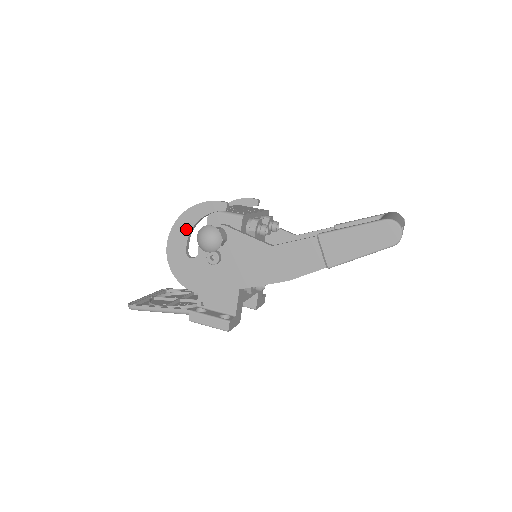
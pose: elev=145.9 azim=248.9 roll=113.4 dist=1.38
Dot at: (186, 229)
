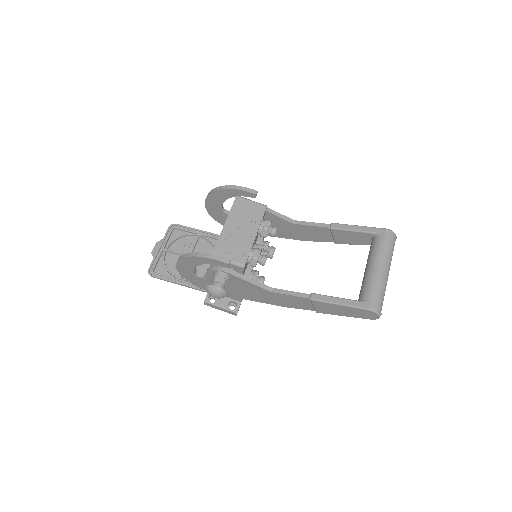
Dot at: (192, 265)
